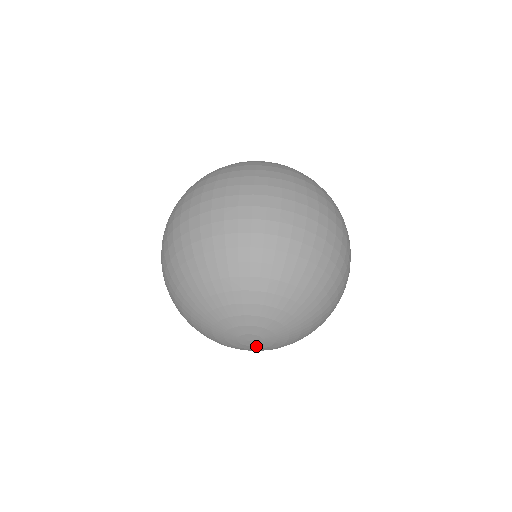
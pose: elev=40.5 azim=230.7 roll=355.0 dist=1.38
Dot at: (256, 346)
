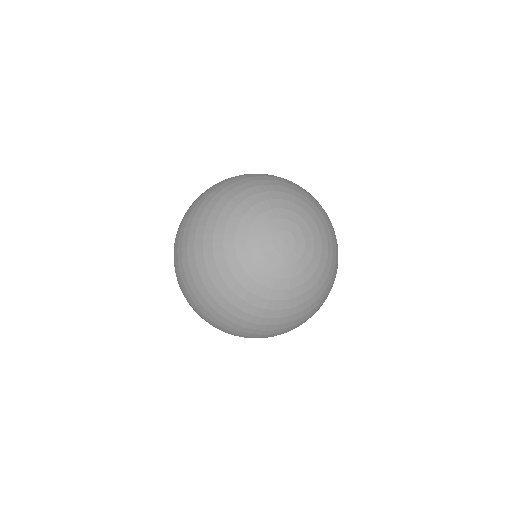
Dot at: (293, 252)
